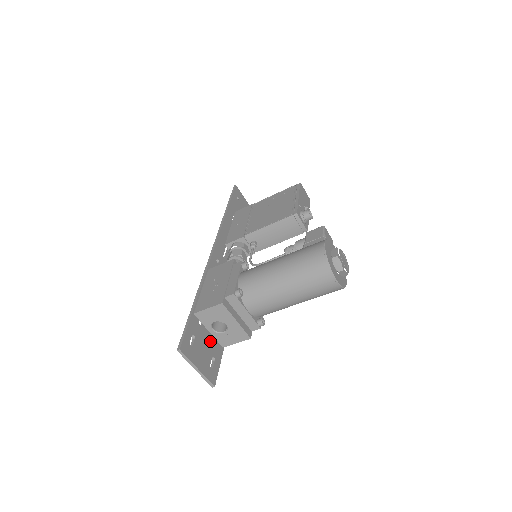
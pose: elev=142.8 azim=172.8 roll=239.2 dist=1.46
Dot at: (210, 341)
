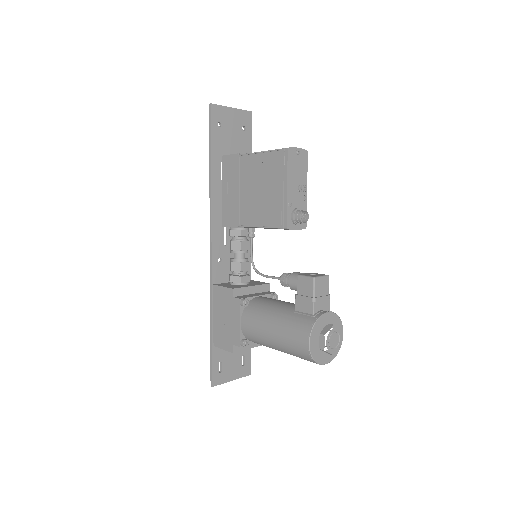
Dot at: occluded
